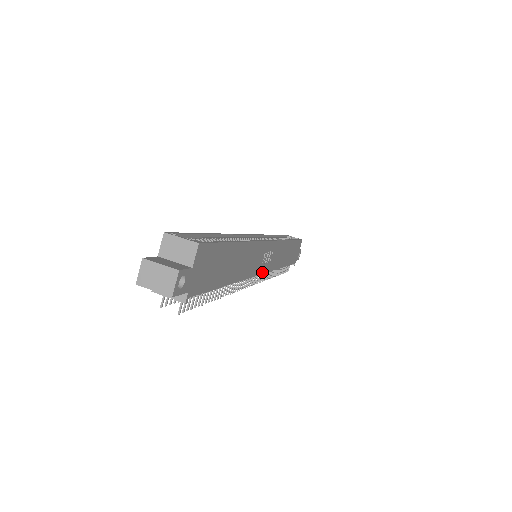
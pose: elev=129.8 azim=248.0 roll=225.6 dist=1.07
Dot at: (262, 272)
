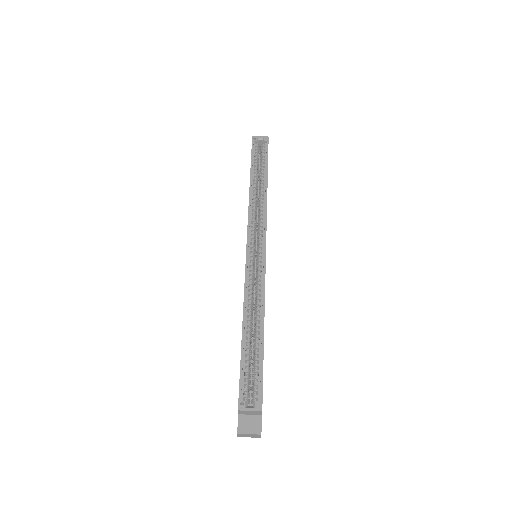
Dot at: occluded
